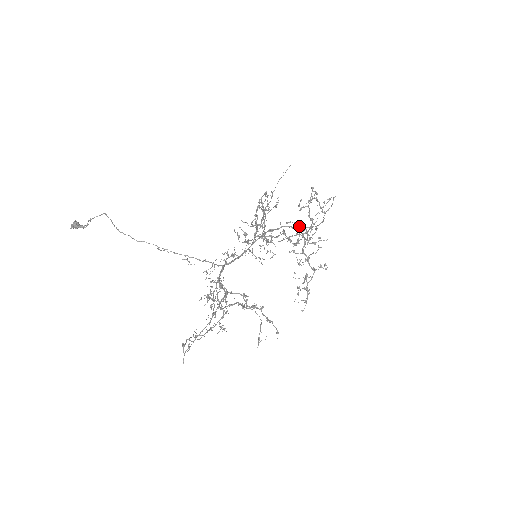
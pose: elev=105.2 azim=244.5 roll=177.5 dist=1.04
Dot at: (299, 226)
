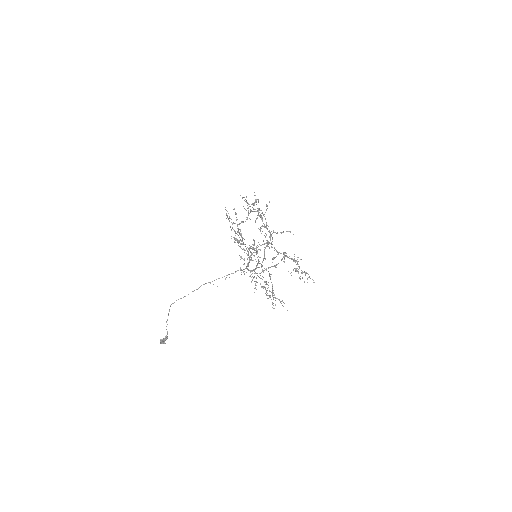
Dot at: occluded
